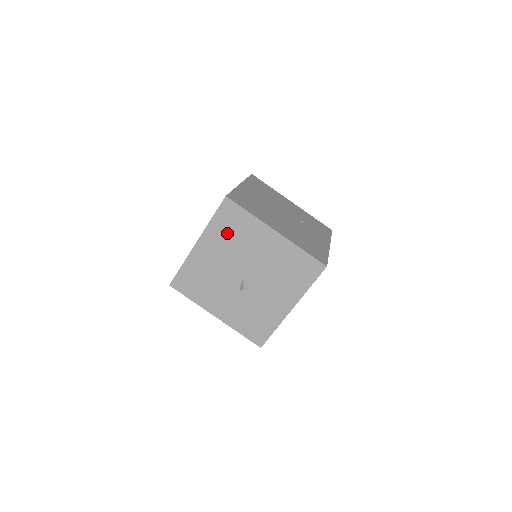
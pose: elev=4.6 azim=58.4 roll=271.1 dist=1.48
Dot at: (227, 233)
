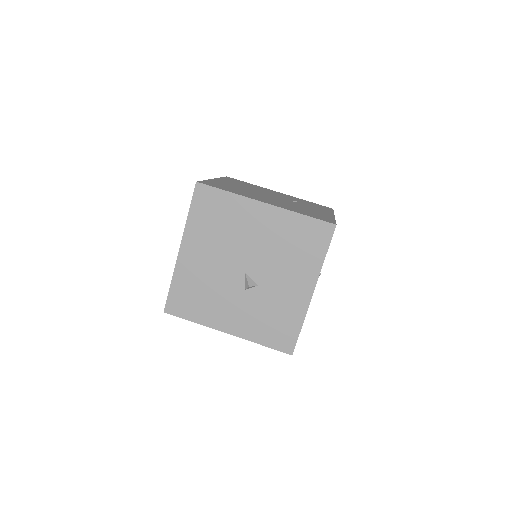
Dot at: (210, 225)
